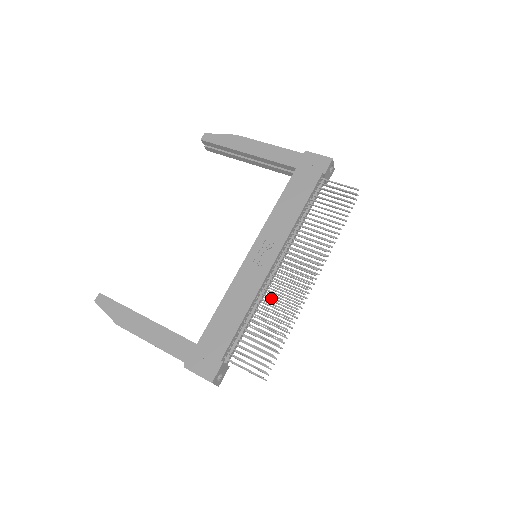
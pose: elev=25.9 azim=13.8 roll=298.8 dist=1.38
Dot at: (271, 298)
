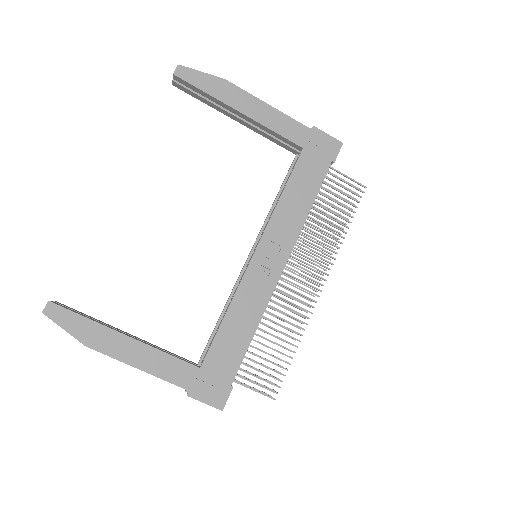
Dot at: (279, 311)
